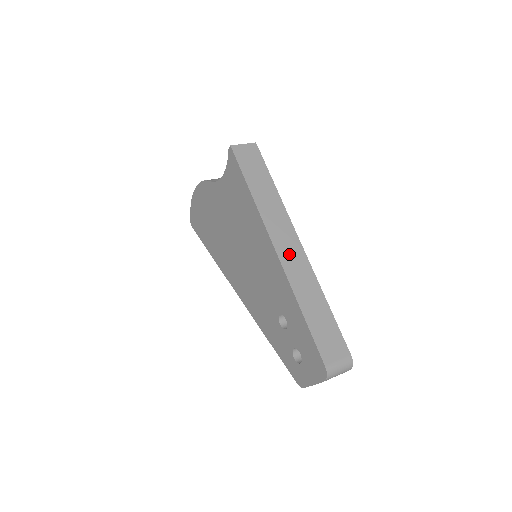
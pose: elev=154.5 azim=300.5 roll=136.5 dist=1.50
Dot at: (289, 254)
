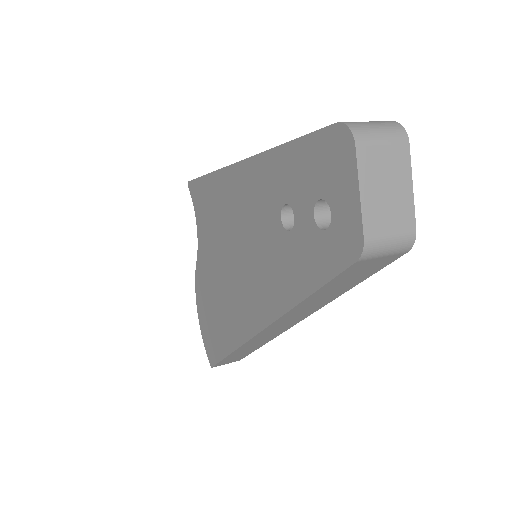
Dot at: occluded
